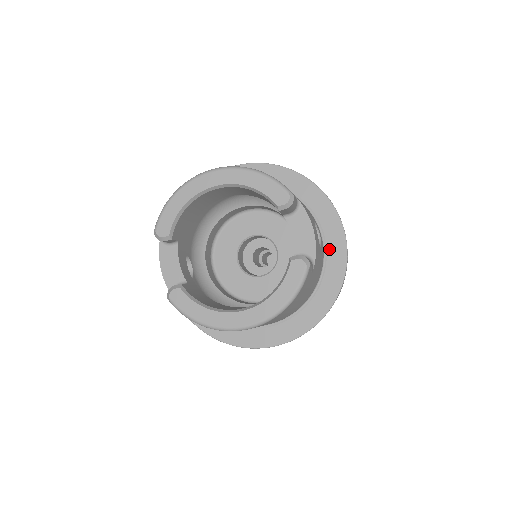
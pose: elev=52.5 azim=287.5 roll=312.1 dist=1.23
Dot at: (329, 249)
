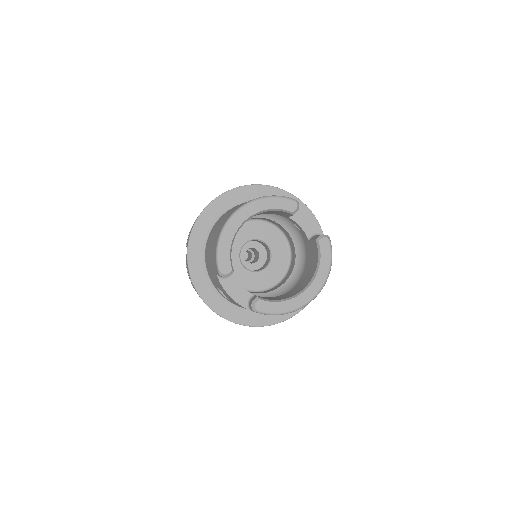
Dot at: occluded
